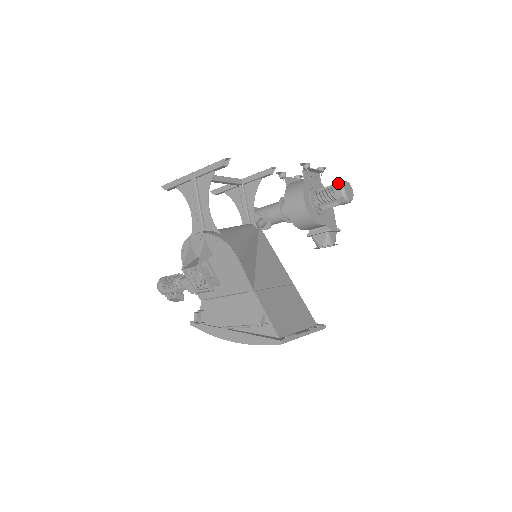
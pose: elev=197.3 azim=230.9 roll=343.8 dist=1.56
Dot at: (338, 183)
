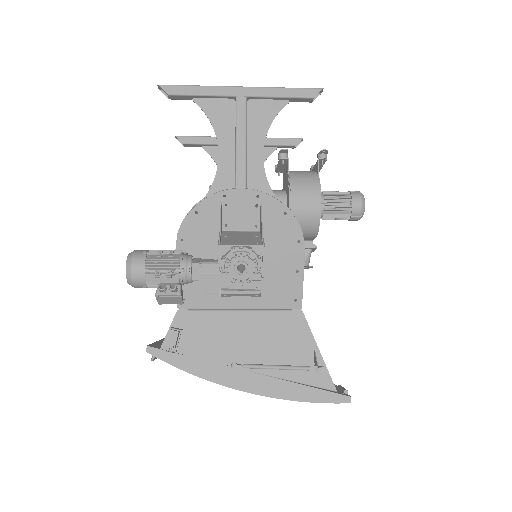
Dot at: (355, 192)
